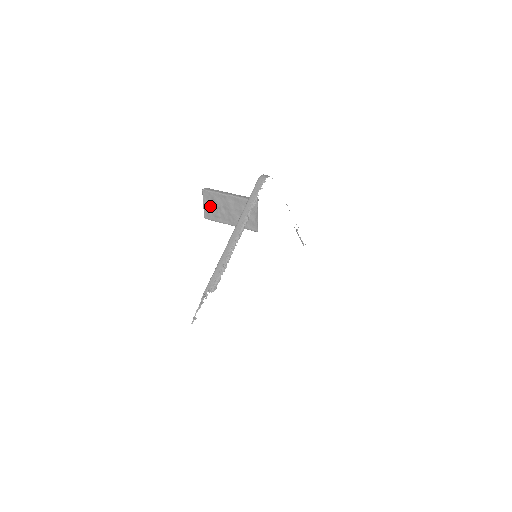
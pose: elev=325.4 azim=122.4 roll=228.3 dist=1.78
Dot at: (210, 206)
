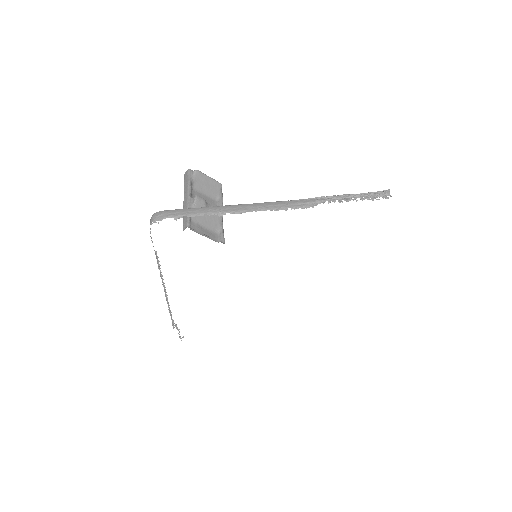
Dot at: occluded
